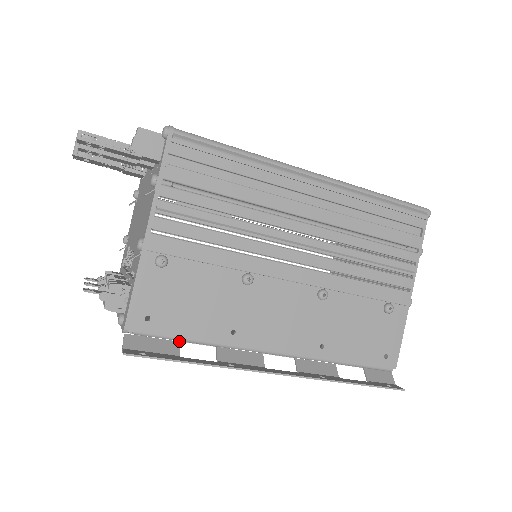
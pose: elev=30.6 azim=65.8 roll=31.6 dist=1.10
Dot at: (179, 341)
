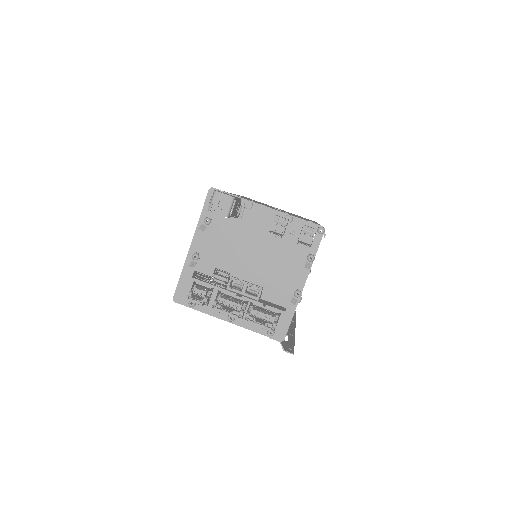
Dot at: occluded
